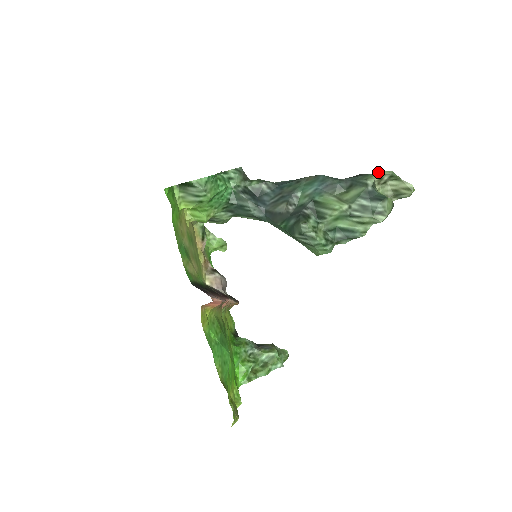
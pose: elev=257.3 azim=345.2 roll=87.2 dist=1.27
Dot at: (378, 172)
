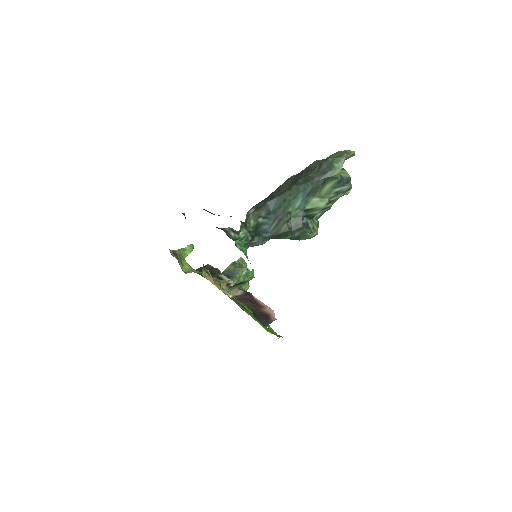
Dot at: (340, 162)
